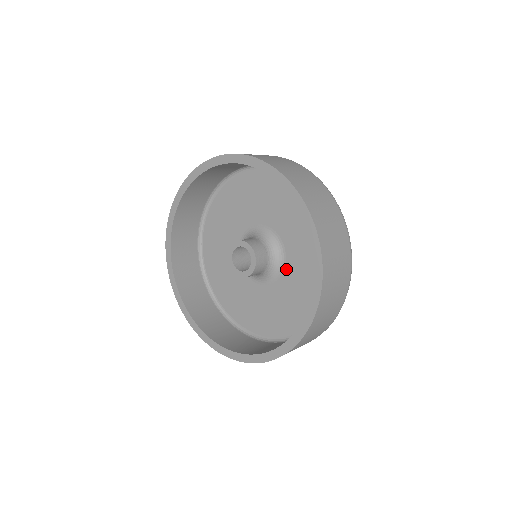
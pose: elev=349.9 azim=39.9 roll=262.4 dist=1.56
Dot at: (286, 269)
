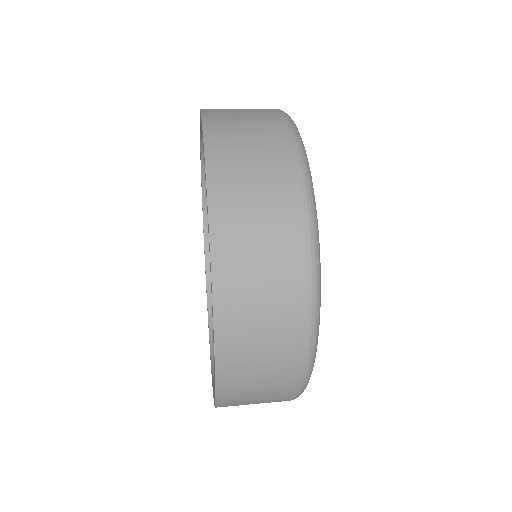
Dot at: occluded
